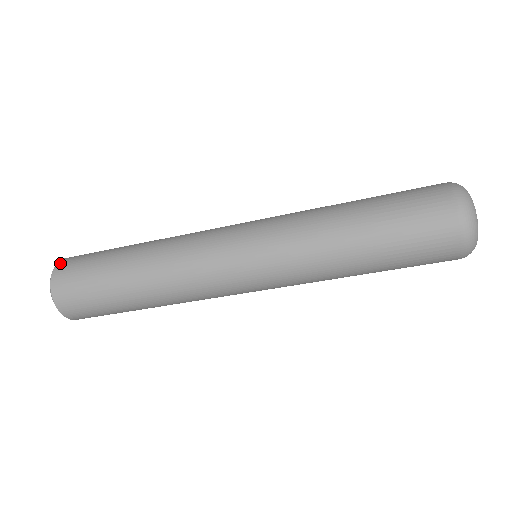
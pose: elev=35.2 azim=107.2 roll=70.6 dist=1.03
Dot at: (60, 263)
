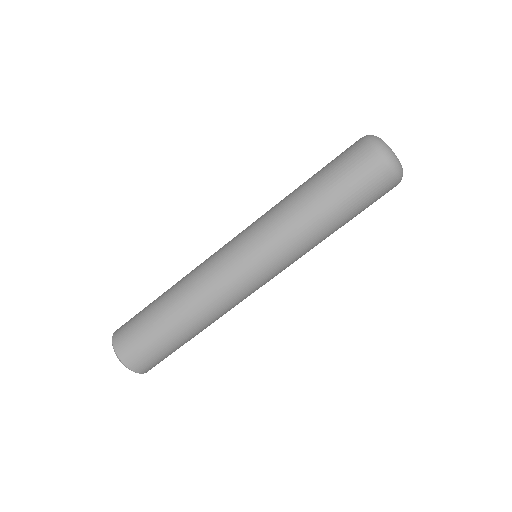
Dot at: occluded
